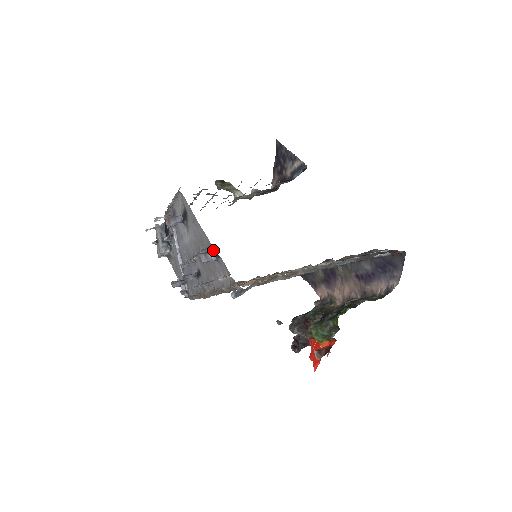
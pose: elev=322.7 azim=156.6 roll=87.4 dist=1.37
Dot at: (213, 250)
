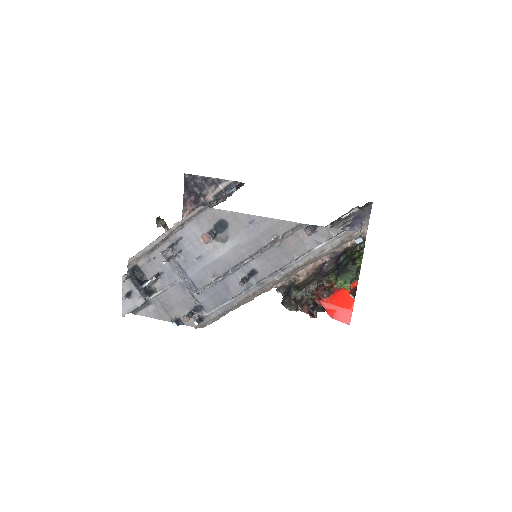
Dot at: (305, 226)
